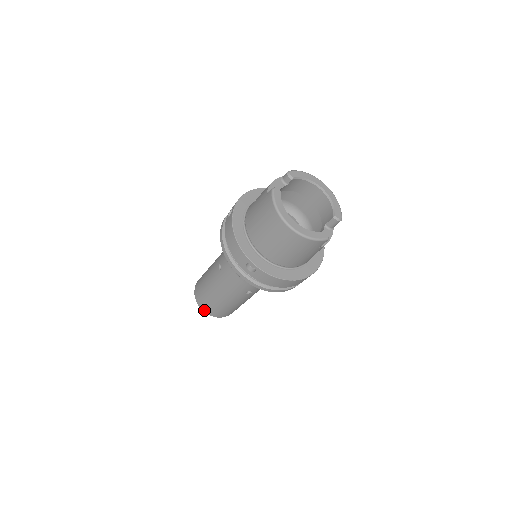
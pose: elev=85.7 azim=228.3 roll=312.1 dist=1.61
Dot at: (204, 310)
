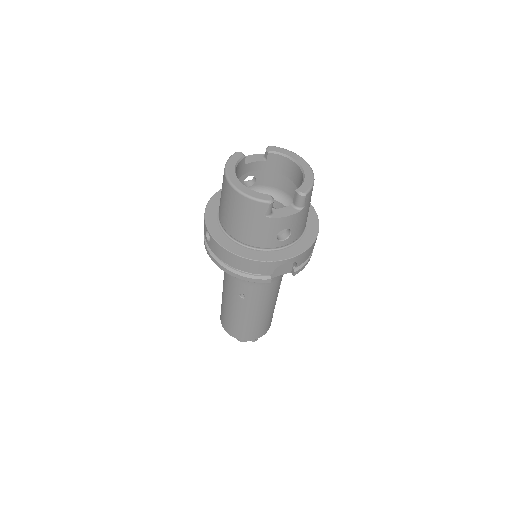
Dot at: (222, 324)
